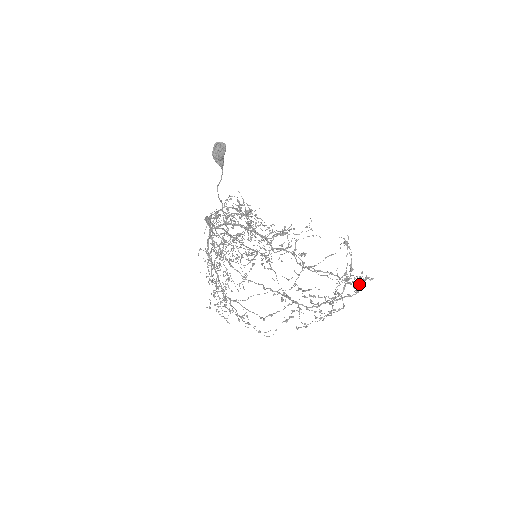
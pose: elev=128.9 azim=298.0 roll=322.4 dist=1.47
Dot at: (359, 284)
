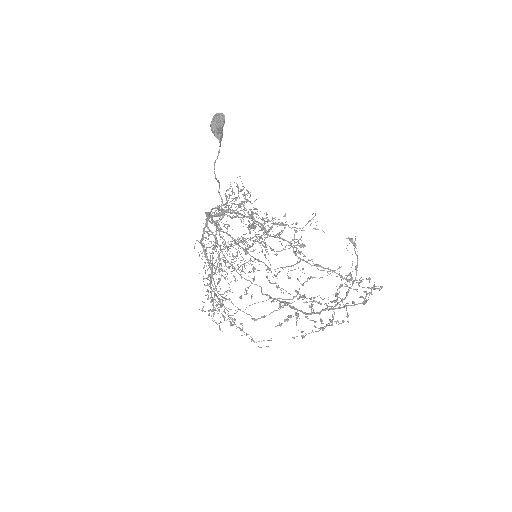
Dot at: (366, 292)
